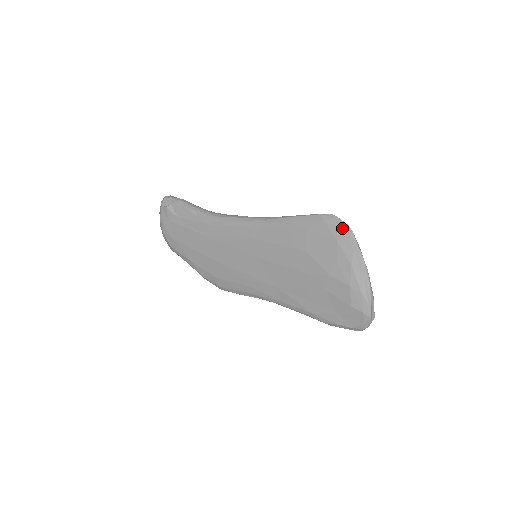
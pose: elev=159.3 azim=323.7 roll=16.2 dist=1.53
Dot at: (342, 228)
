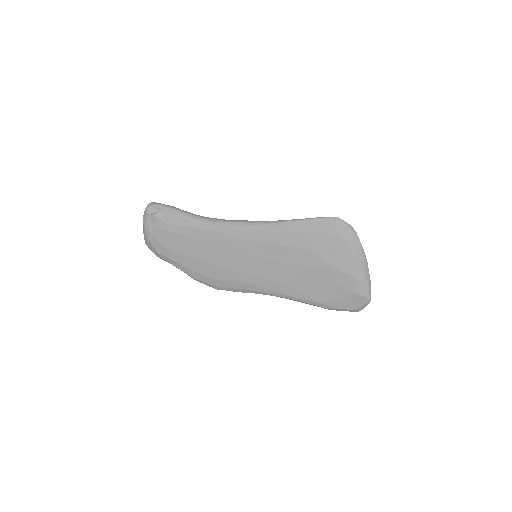
Dot at: (347, 229)
